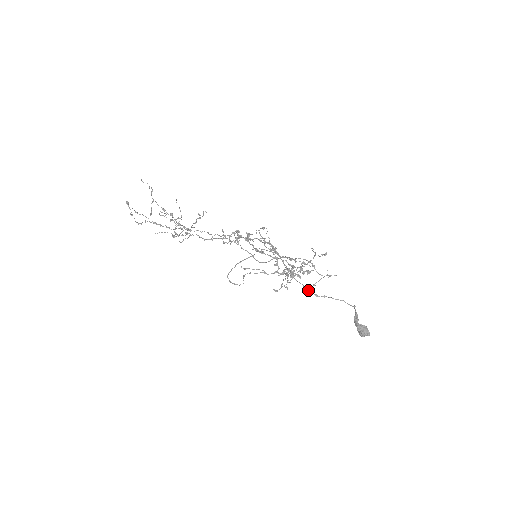
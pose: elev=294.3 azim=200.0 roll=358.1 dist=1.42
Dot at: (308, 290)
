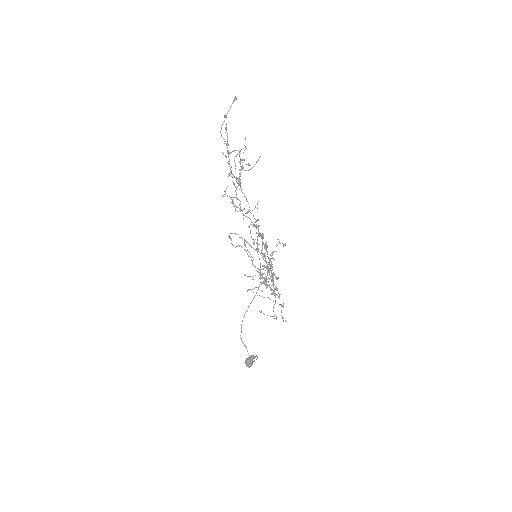
Dot at: occluded
